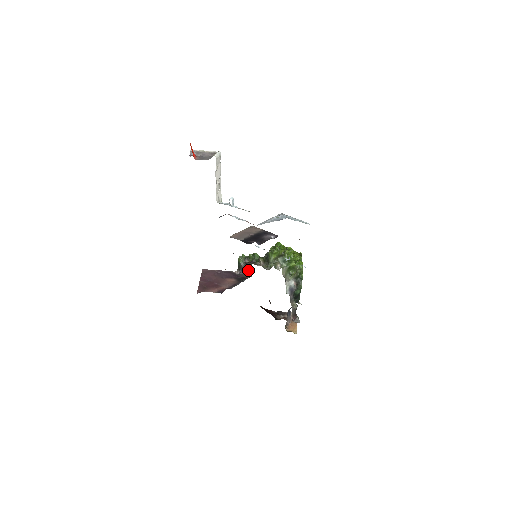
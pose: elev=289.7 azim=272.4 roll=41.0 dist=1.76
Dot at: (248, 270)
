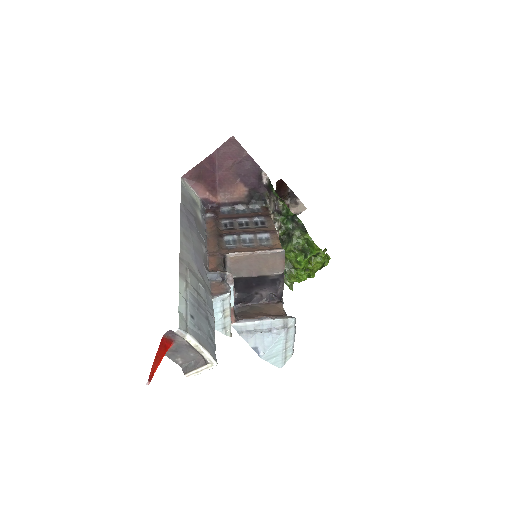
Dot at: (271, 202)
